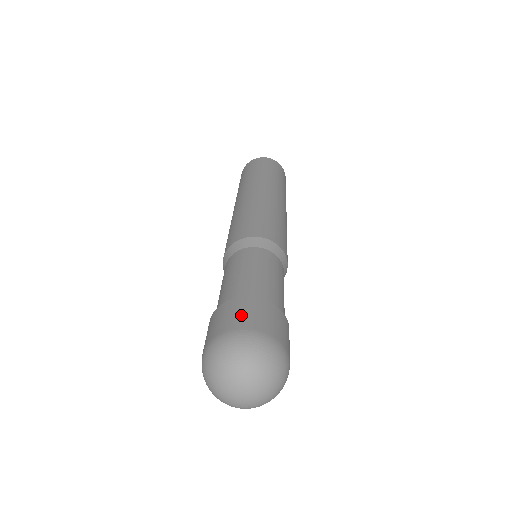
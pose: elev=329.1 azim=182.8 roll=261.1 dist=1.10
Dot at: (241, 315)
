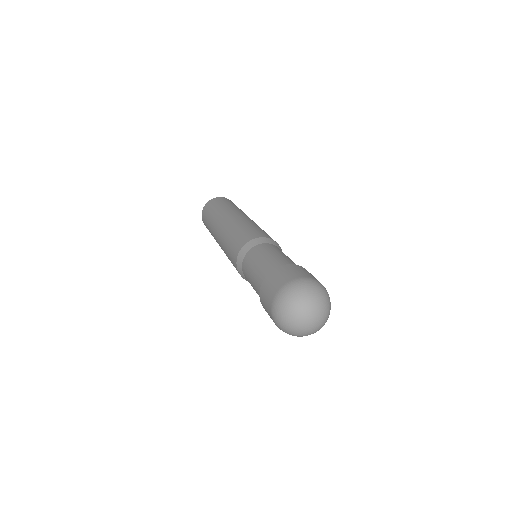
Dot at: (270, 289)
